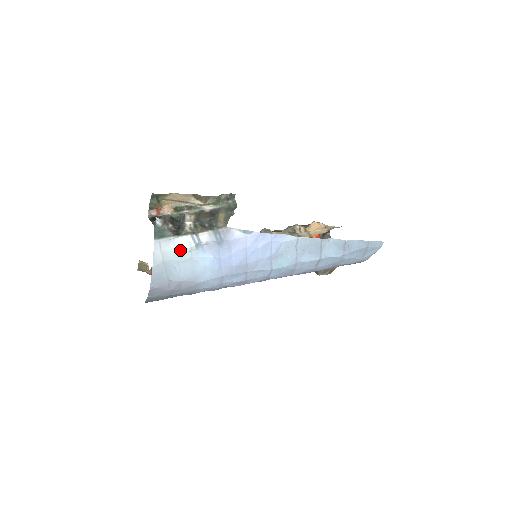
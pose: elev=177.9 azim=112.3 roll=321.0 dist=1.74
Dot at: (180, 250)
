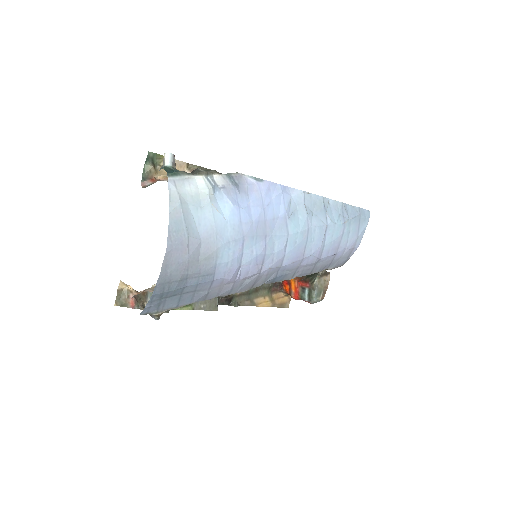
Dot at: (197, 193)
